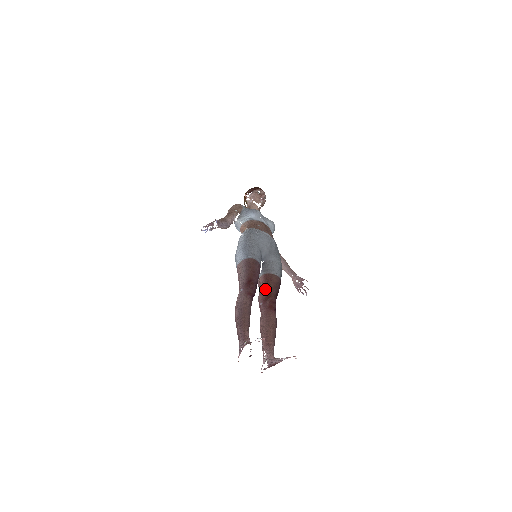
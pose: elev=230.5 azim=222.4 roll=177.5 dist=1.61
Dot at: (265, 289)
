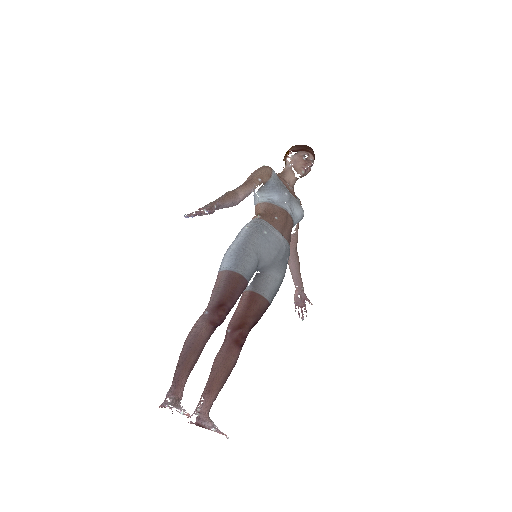
Dot at: (242, 314)
